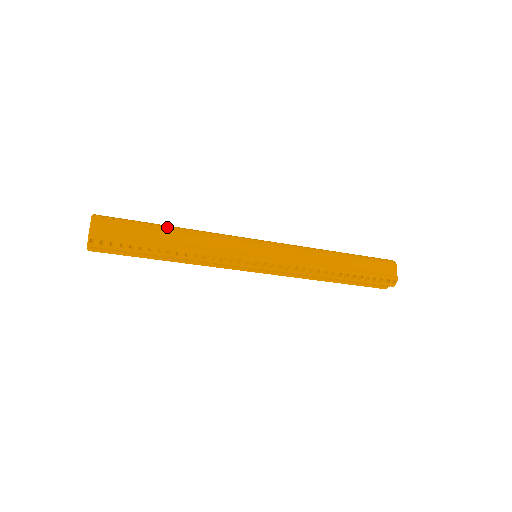
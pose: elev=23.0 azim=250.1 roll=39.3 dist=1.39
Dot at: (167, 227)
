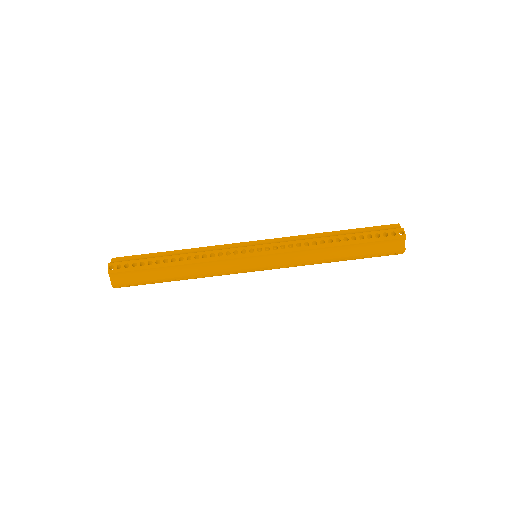
Dot at: occluded
